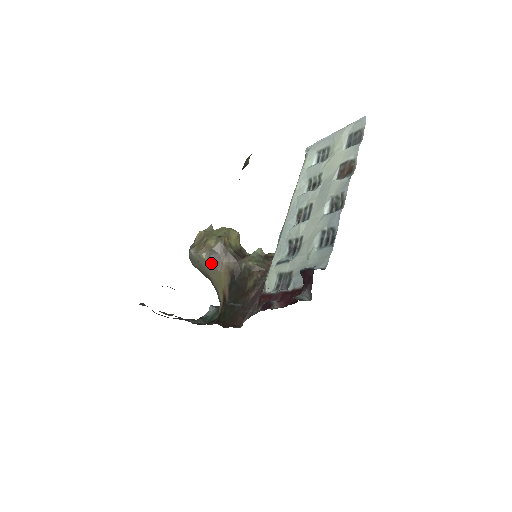
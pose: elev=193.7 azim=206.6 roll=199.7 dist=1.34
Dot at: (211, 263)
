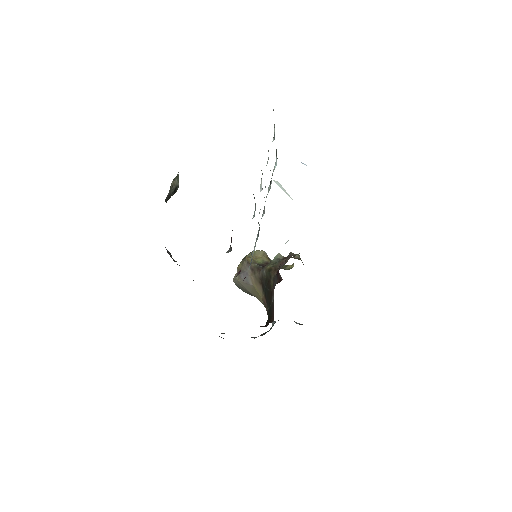
Dot at: (244, 281)
